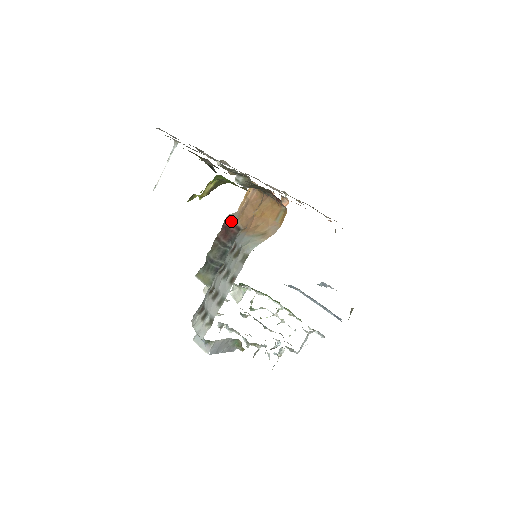
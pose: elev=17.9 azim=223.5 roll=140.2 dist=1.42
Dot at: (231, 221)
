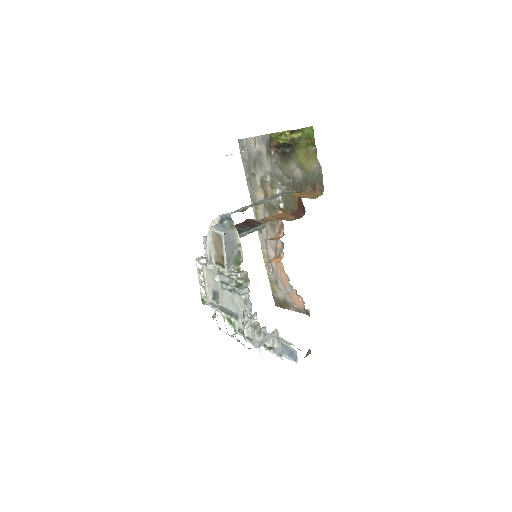
Dot at: (253, 220)
